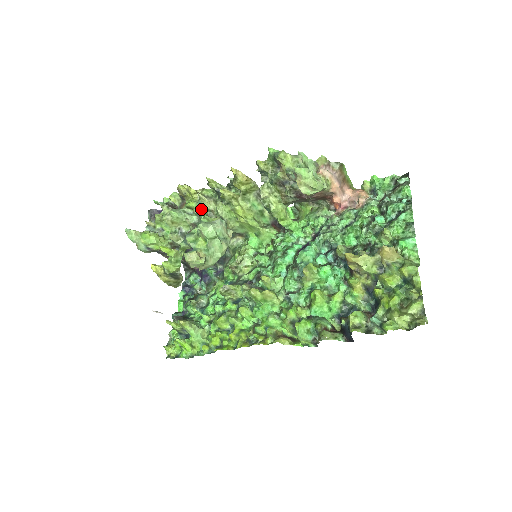
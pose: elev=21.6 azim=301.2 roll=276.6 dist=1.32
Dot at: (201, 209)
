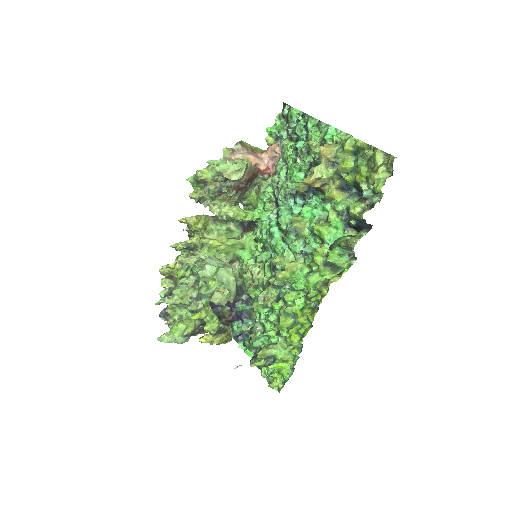
Dot at: (190, 270)
